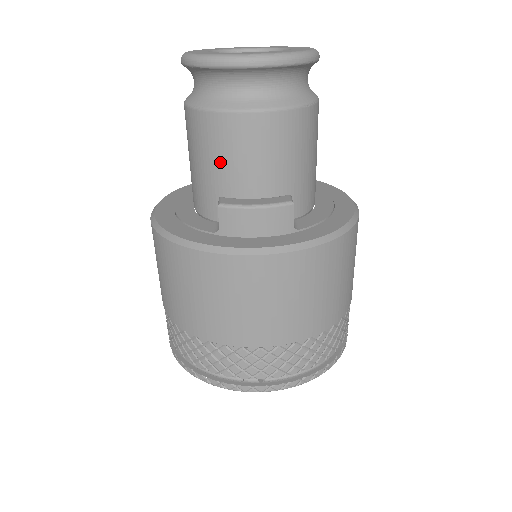
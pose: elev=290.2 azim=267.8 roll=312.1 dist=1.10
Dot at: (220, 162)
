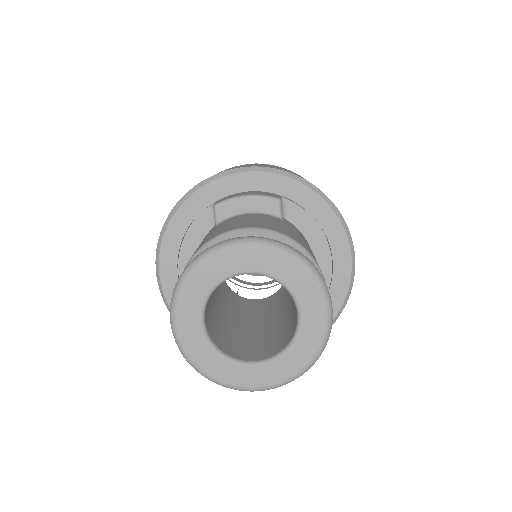
Dot at: occluded
